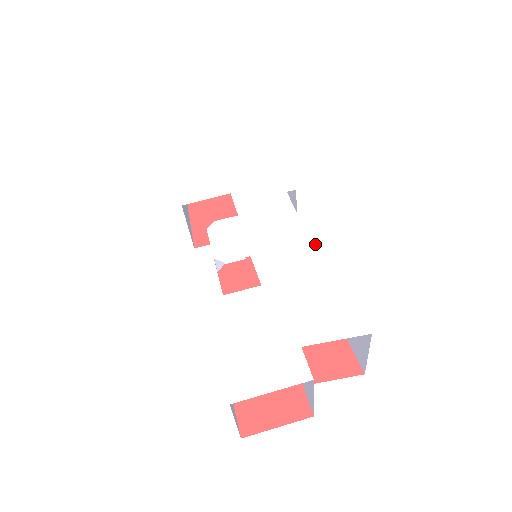
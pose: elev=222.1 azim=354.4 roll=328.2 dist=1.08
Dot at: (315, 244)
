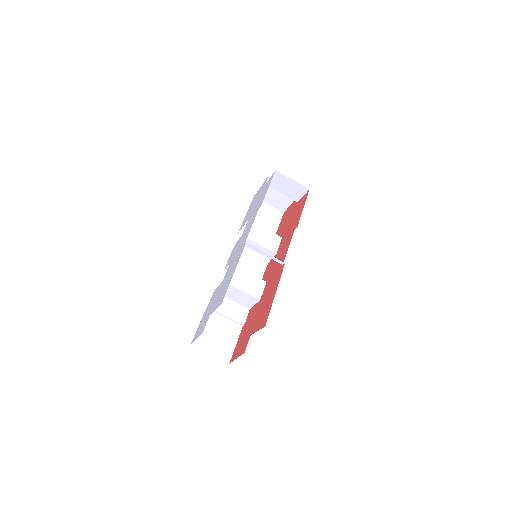
Dot at: (243, 248)
